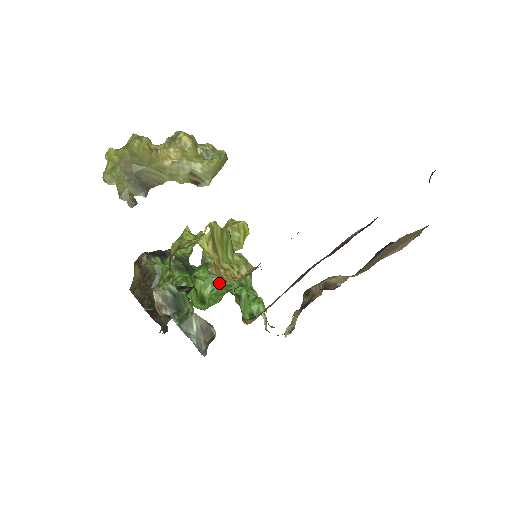
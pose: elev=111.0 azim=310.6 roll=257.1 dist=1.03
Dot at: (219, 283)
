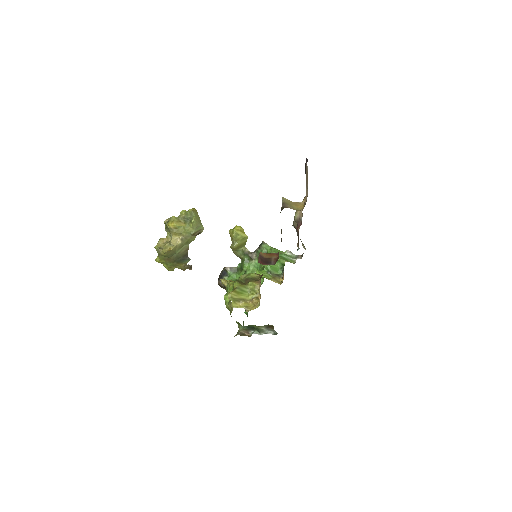
Dot at: (256, 263)
